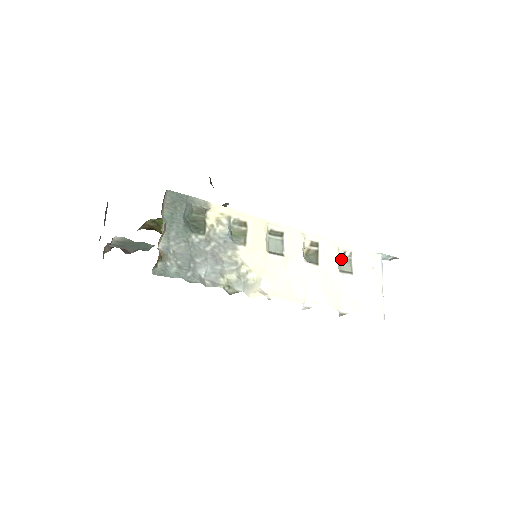
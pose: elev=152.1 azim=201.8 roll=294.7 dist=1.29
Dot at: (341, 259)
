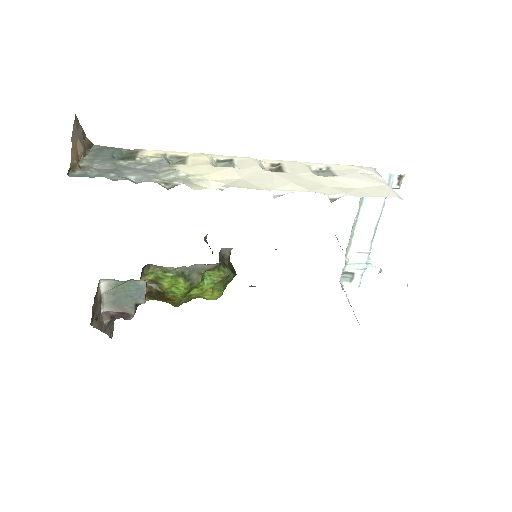
Dot at: (317, 172)
